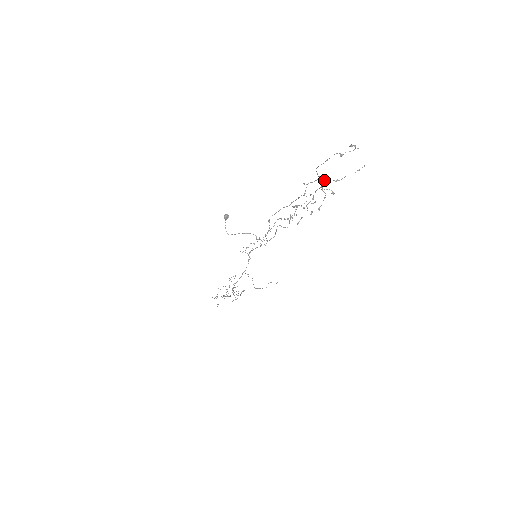
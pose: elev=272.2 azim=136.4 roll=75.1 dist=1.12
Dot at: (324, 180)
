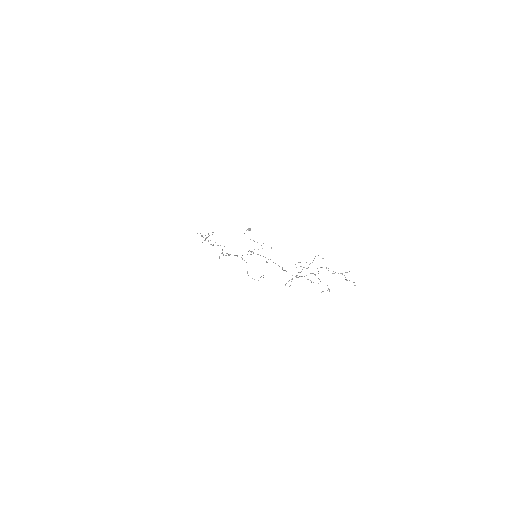
Dot at: occluded
